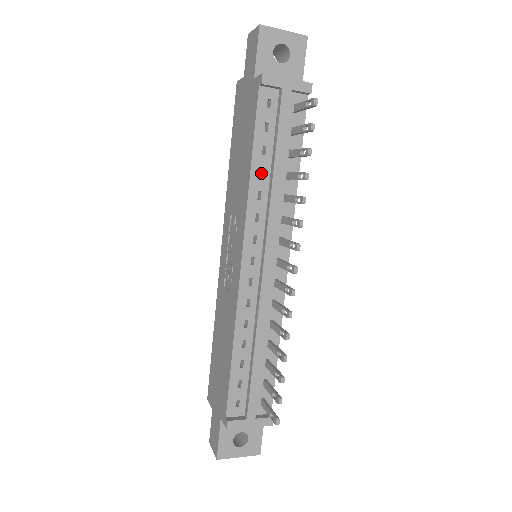
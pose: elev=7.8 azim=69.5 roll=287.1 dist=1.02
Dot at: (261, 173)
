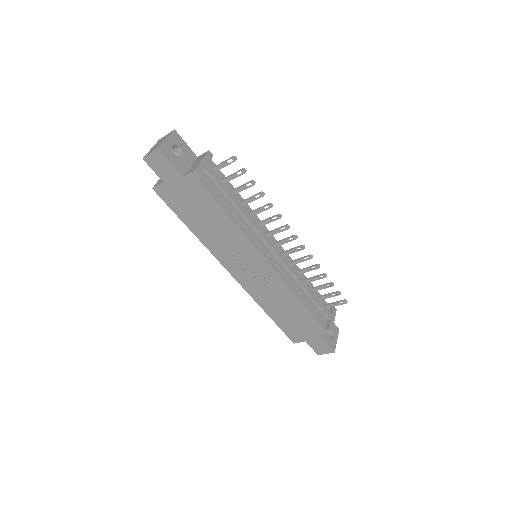
Dot at: (233, 216)
